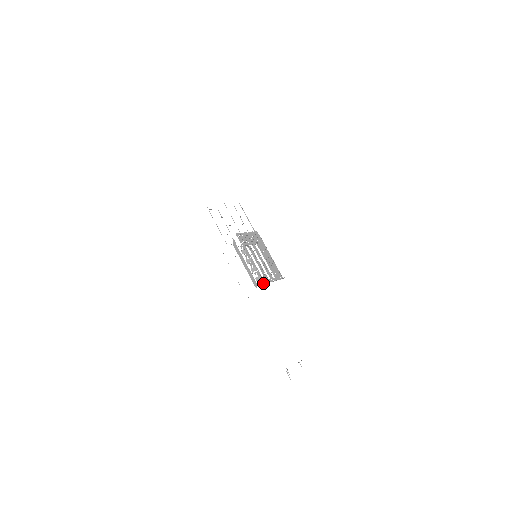
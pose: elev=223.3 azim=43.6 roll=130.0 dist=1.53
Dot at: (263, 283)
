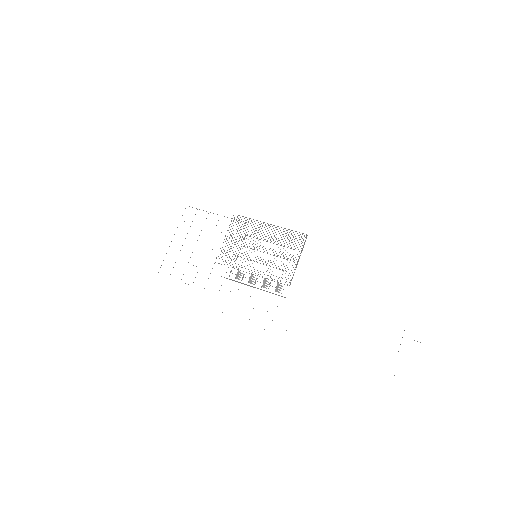
Dot at: occluded
